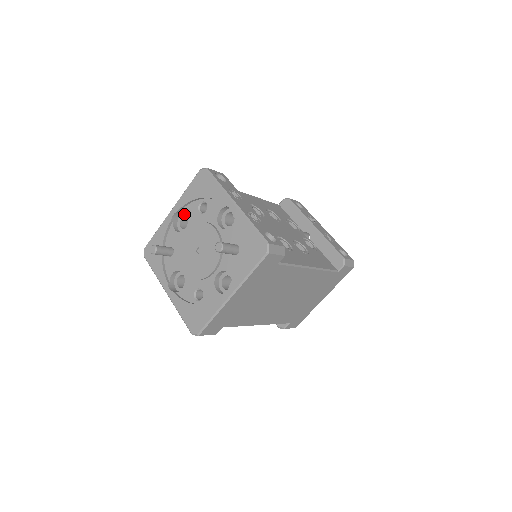
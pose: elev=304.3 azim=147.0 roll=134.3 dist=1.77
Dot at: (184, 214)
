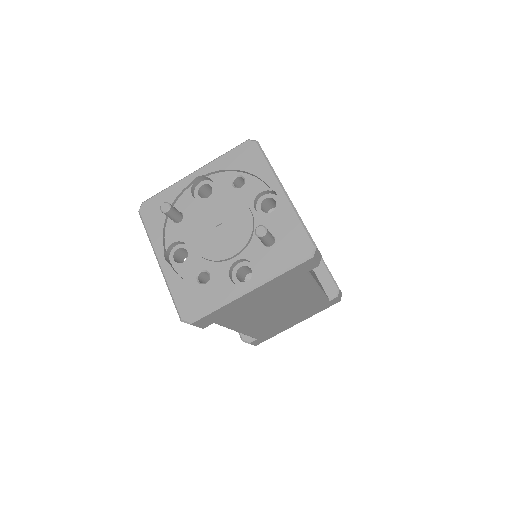
Dot at: (208, 181)
